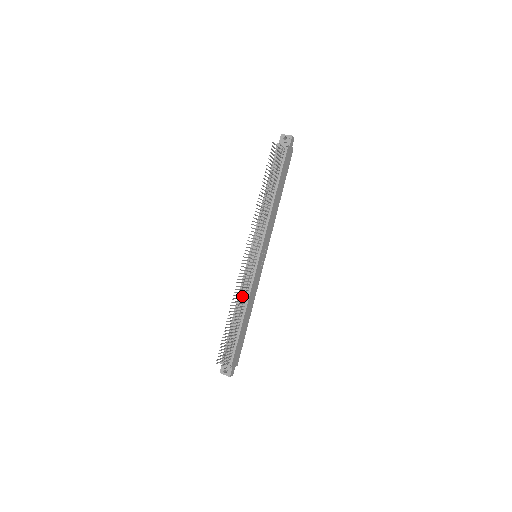
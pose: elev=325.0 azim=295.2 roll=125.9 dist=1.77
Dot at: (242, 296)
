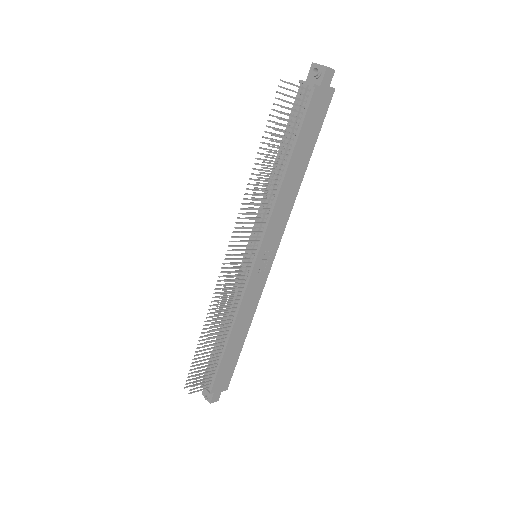
Dot at: (230, 309)
